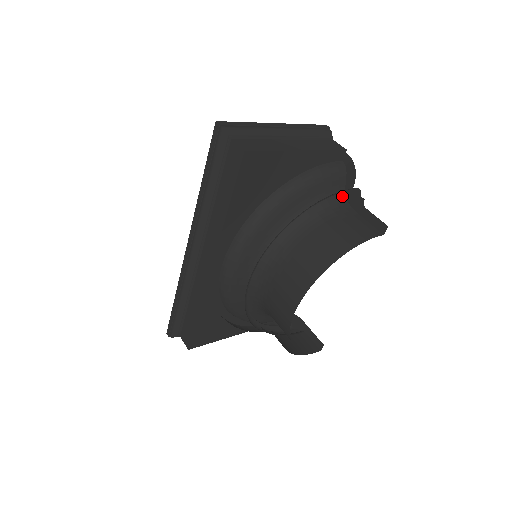
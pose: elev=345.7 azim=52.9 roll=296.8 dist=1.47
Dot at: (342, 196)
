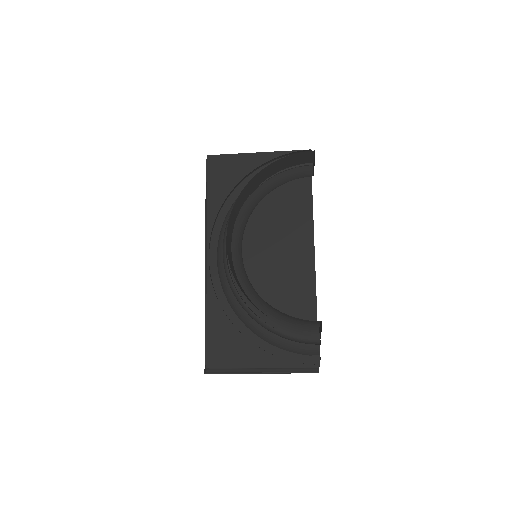
Dot at: (308, 175)
